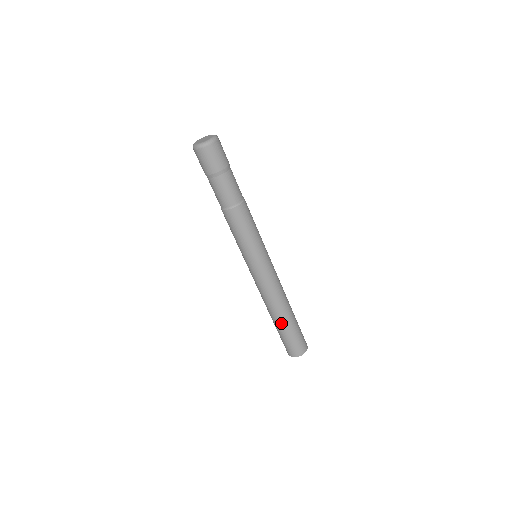
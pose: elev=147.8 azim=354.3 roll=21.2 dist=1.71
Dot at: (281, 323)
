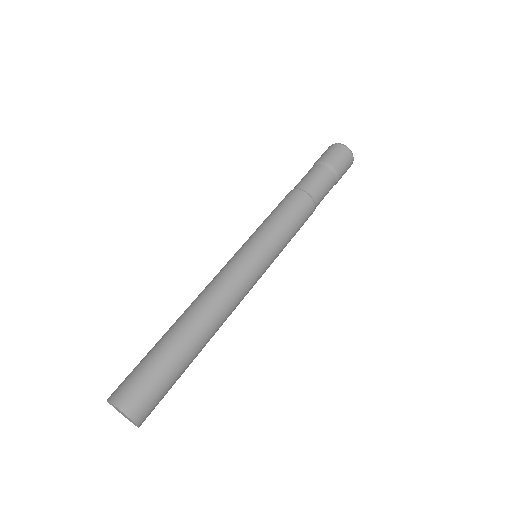
Dot at: (181, 337)
